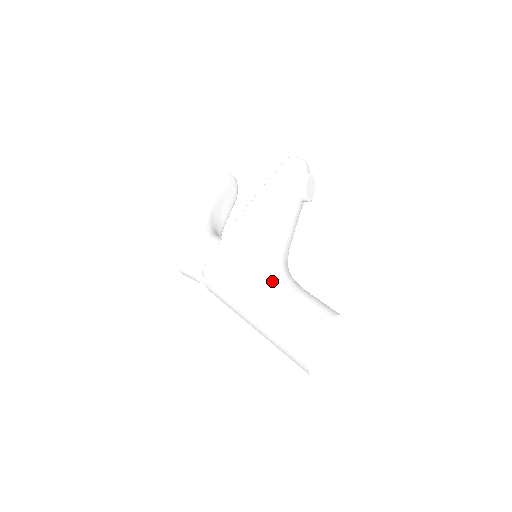
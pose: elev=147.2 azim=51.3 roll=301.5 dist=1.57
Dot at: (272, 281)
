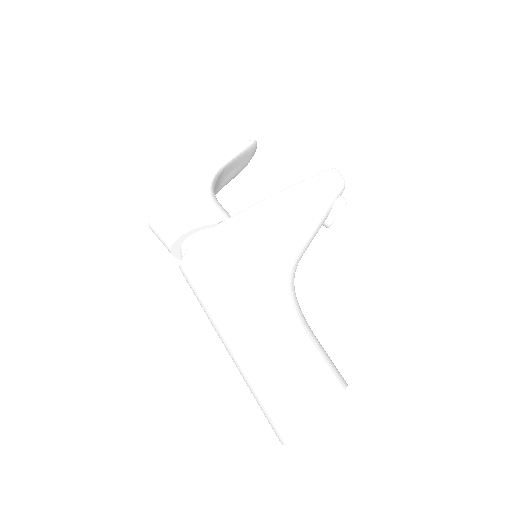
Dot at: (288, 303)
